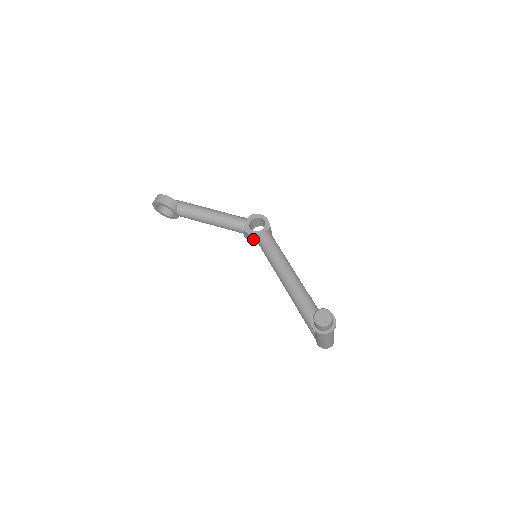
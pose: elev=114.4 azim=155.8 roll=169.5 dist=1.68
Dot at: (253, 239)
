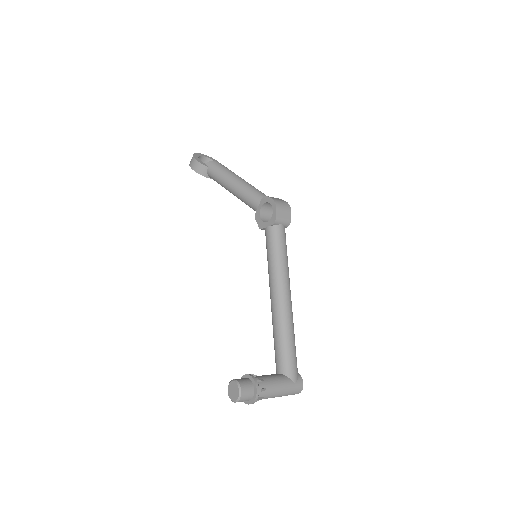
Dot at: occluded
